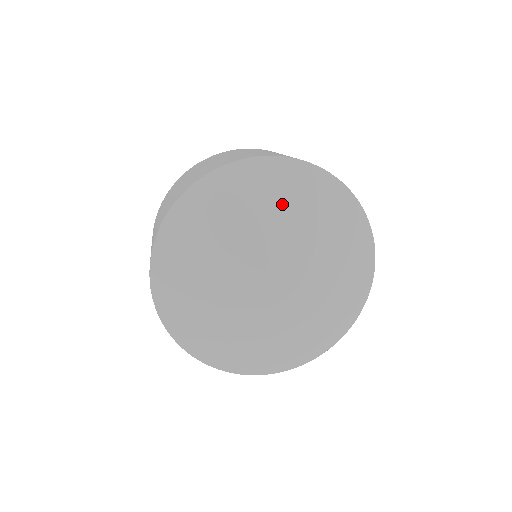
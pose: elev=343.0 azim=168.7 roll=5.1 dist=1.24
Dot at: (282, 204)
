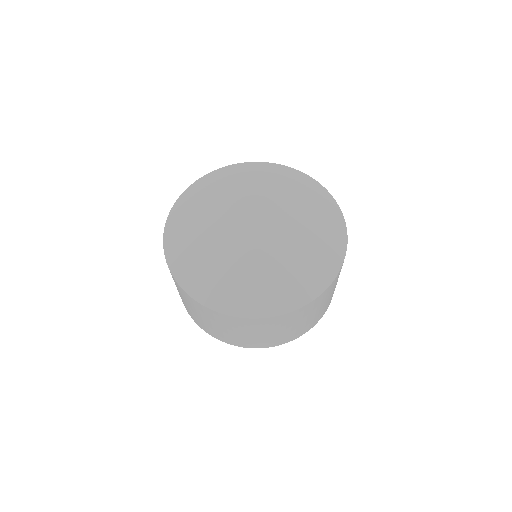
Dot at: (277, 183)
